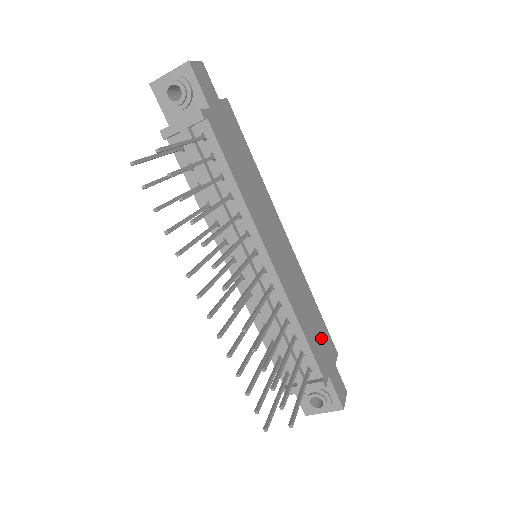
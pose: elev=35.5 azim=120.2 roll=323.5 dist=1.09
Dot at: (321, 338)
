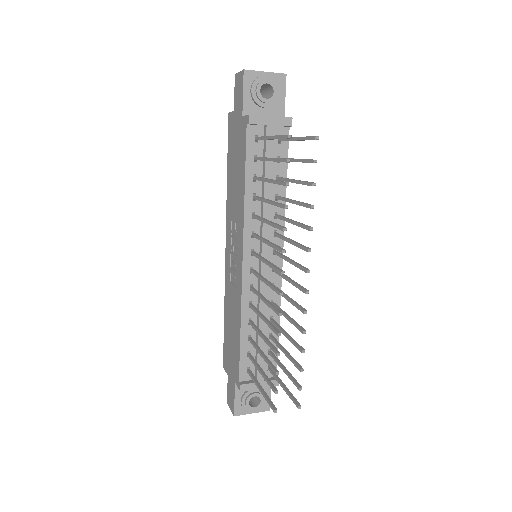
Dot at: occluded
